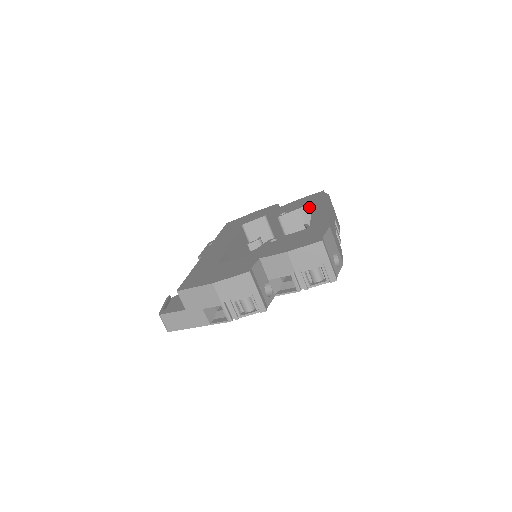
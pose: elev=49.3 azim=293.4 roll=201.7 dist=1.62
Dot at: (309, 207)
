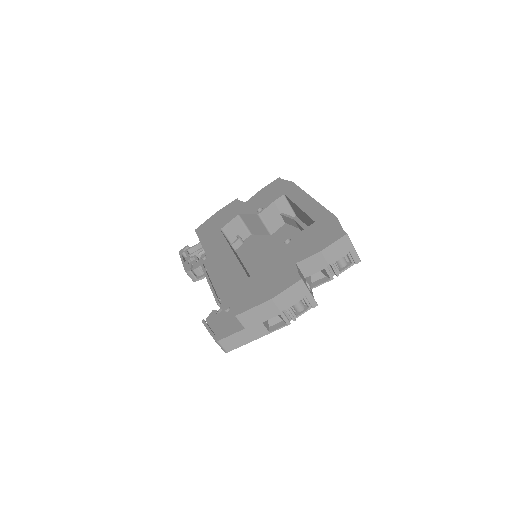
Dot at: (282, 198)
